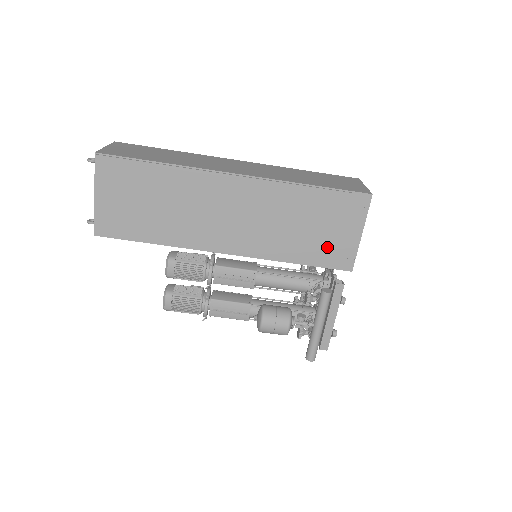
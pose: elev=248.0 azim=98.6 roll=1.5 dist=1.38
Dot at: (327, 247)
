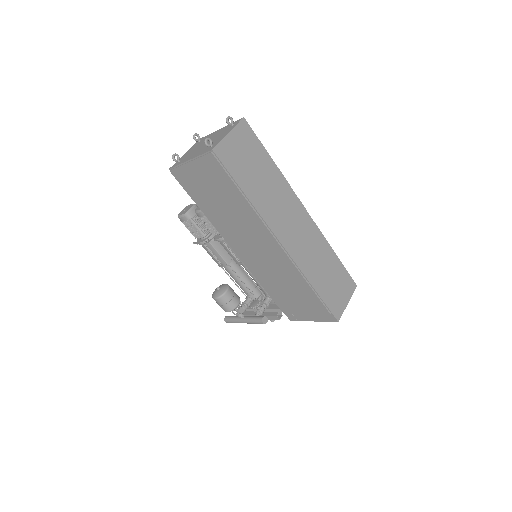
Dot at: (290, 306)
